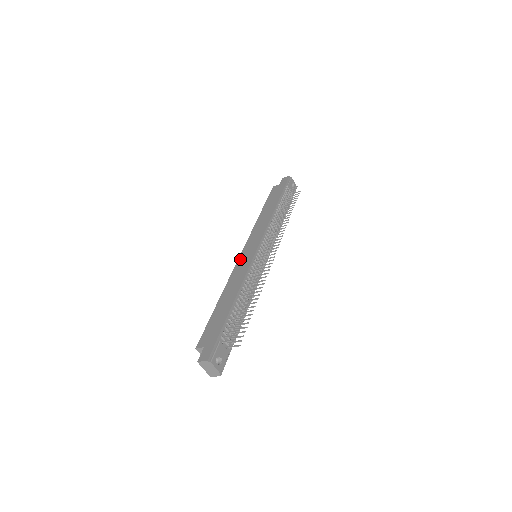
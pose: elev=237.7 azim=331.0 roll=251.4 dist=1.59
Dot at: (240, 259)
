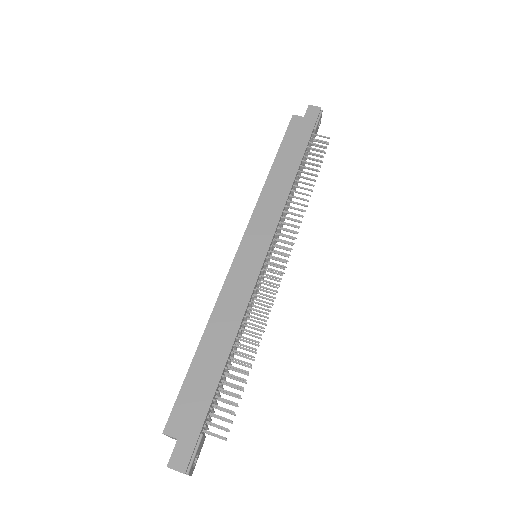
Dot at: (237, 263)
